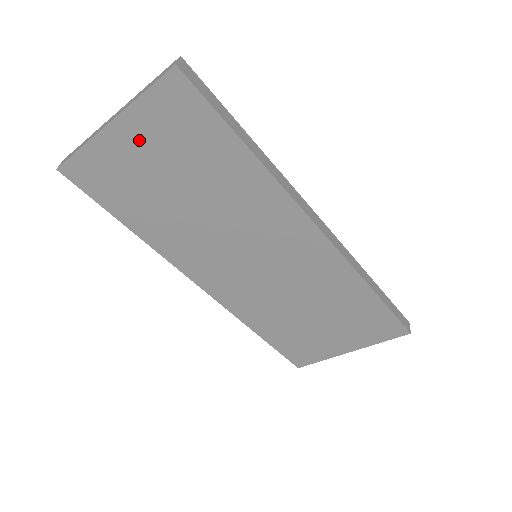
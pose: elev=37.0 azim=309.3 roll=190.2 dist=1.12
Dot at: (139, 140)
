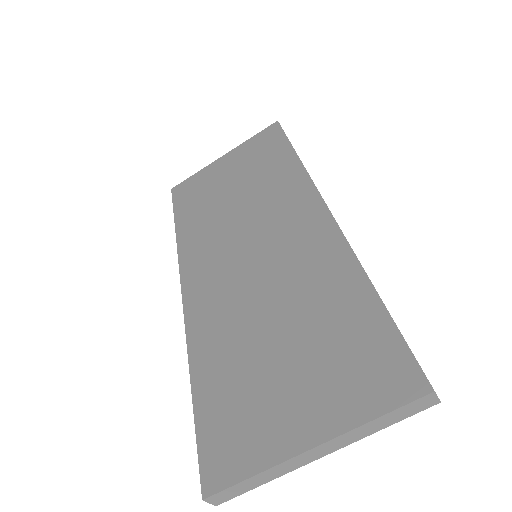
Dot at: (232, 162)
